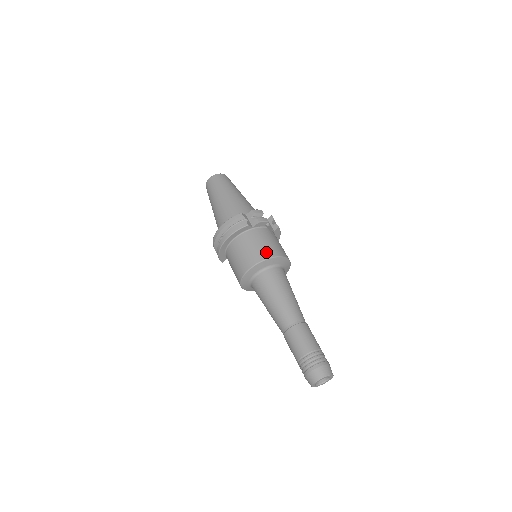
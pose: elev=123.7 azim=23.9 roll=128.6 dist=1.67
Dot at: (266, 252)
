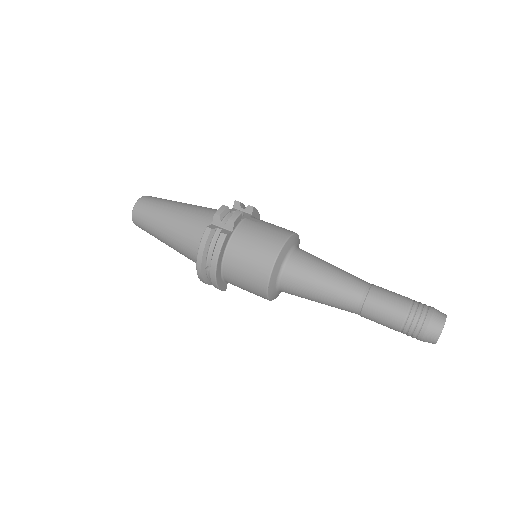
Dot at: (270, 247)
